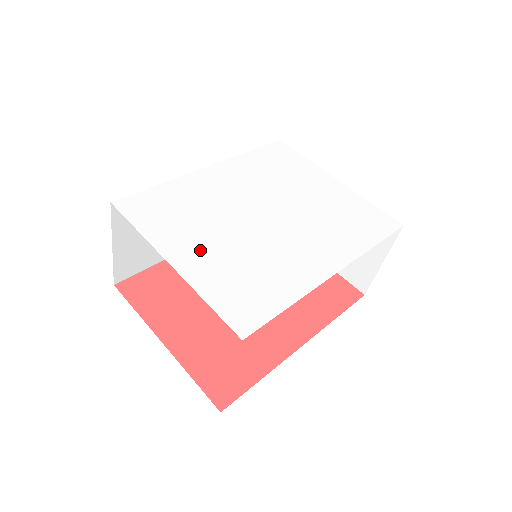
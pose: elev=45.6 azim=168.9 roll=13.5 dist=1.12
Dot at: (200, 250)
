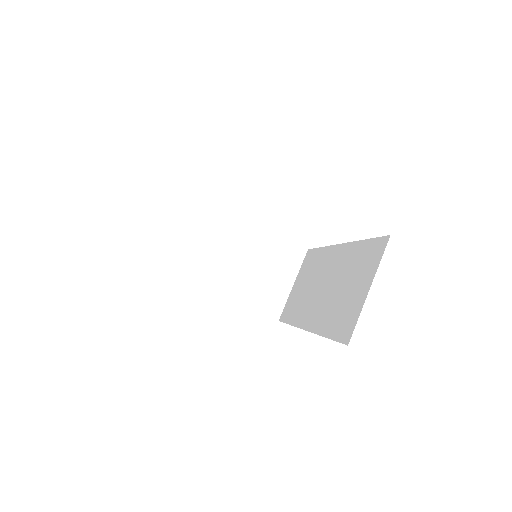
Dot at: occluded
